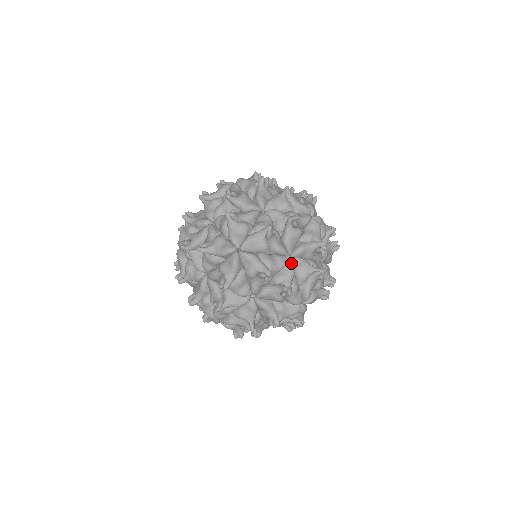
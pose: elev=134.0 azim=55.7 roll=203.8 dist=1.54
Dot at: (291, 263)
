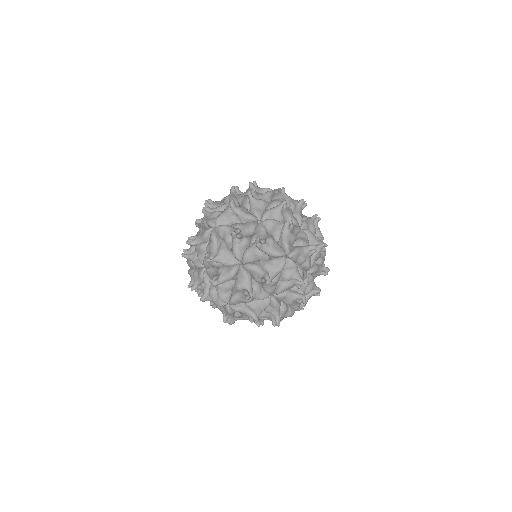
Dot at: occluded
